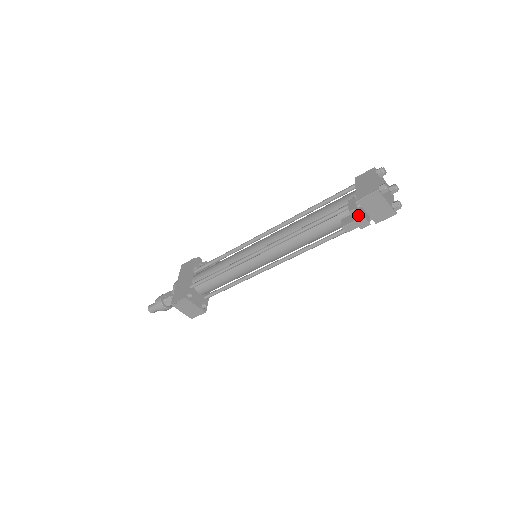
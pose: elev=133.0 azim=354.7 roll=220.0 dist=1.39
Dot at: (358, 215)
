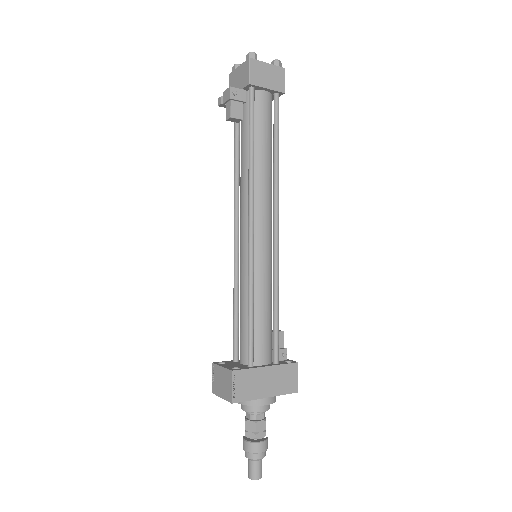
Dot at: (225, 98)
